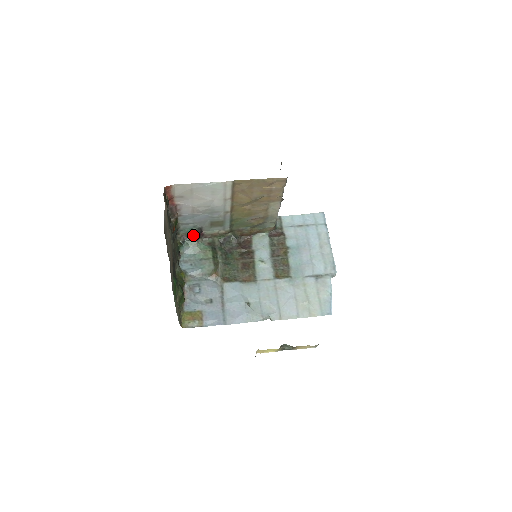
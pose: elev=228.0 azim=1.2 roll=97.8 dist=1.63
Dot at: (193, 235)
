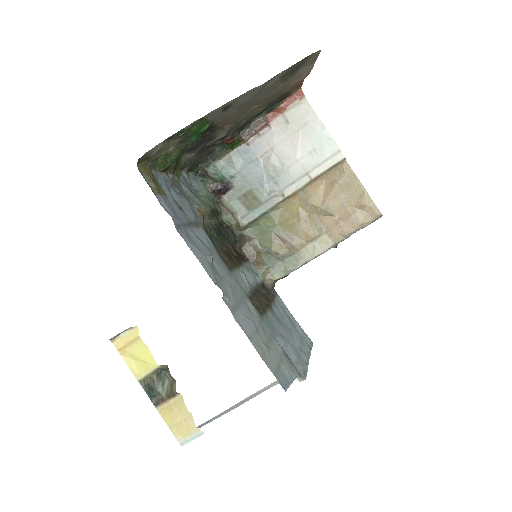
Dot at: (218, 181)
